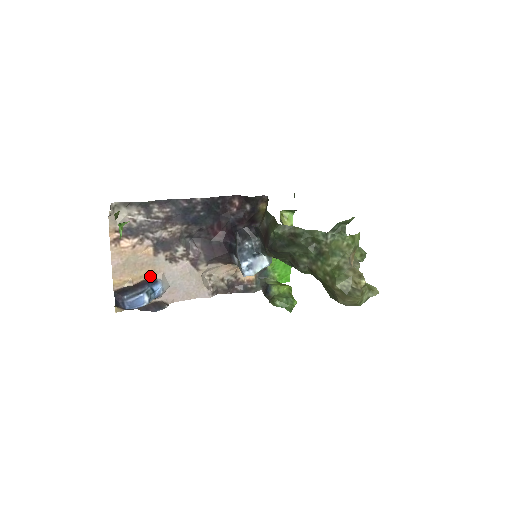
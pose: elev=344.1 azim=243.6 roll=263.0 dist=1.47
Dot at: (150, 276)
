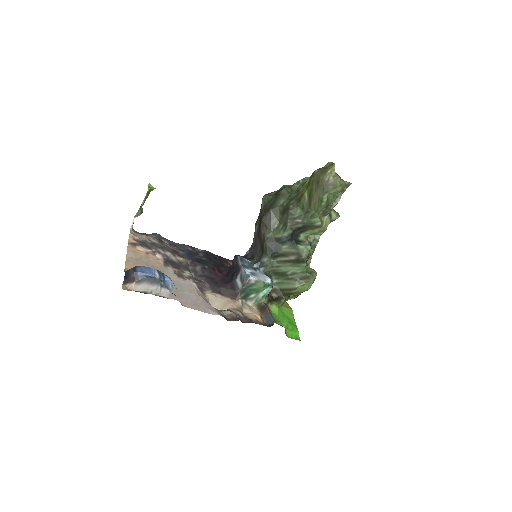
Dot at: occluded
